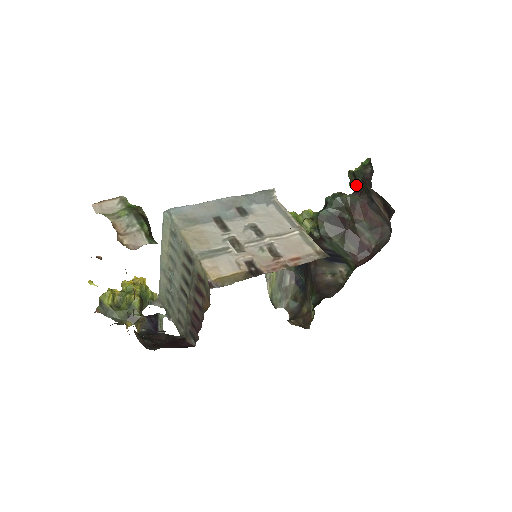
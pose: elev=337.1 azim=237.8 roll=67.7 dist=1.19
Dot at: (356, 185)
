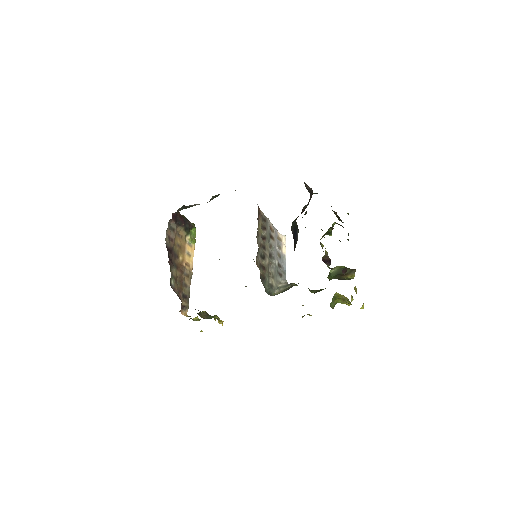
Dot at: occluded
